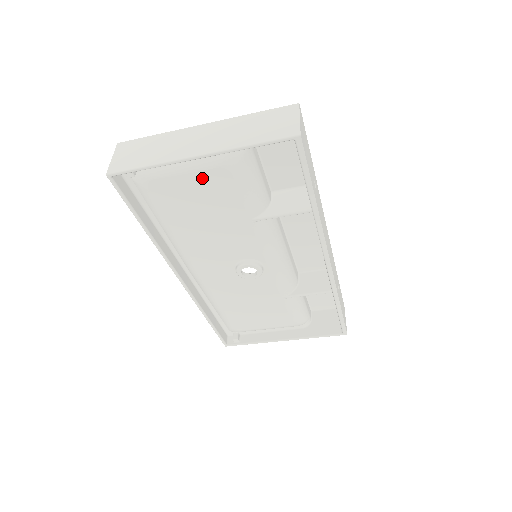
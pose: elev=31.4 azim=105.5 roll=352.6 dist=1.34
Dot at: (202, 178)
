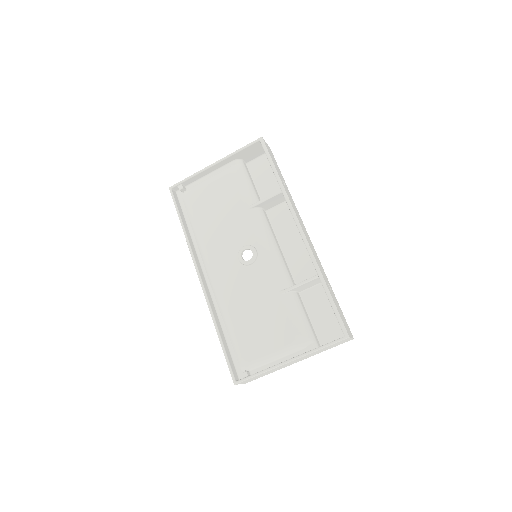
Dot at: (218, 184)
